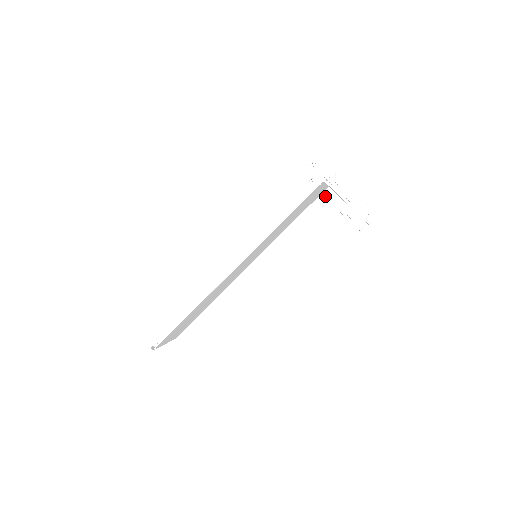
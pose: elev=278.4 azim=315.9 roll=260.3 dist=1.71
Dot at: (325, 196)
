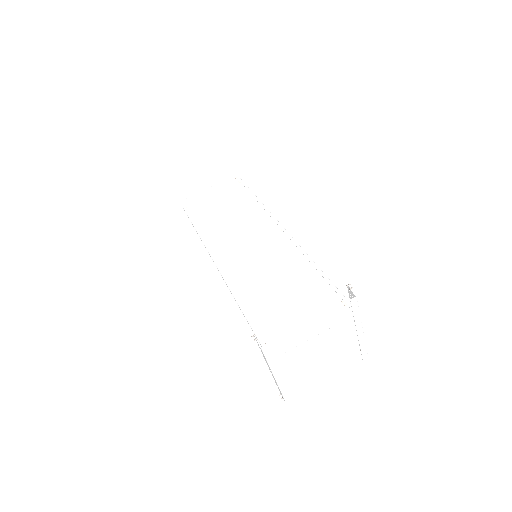
Dot at: occluded
